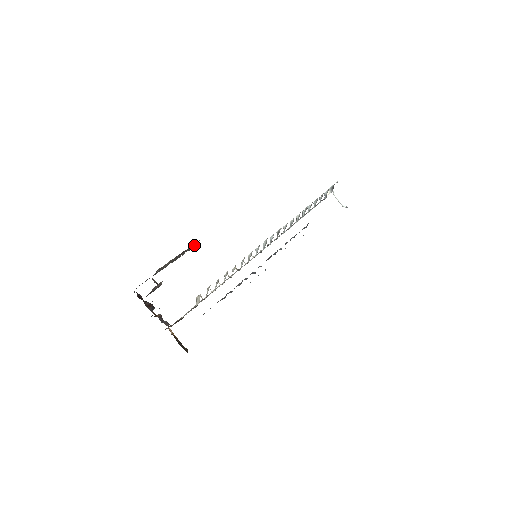
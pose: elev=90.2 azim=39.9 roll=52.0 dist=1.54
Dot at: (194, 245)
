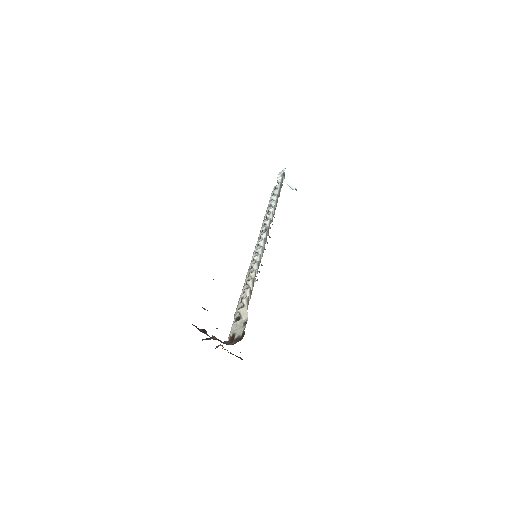
Dot at: occluded
